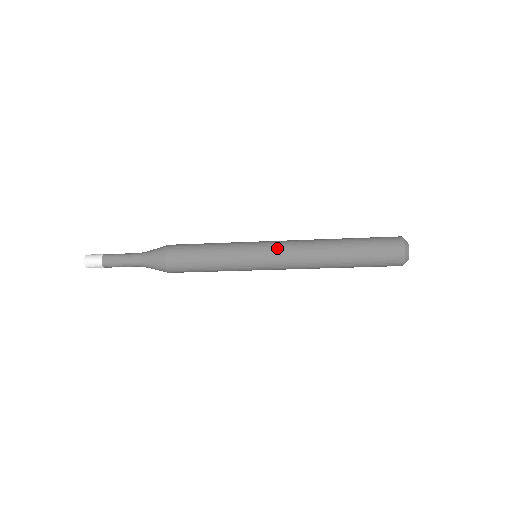
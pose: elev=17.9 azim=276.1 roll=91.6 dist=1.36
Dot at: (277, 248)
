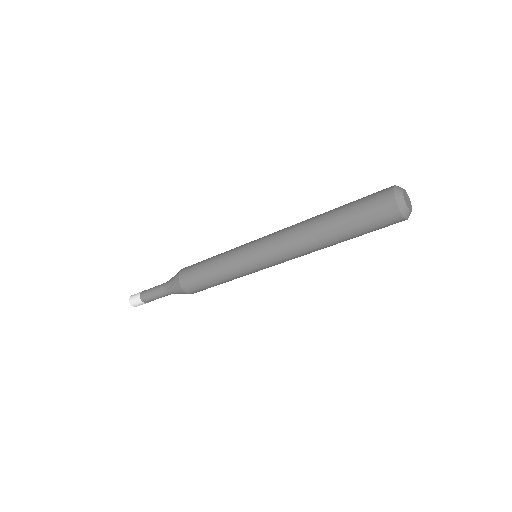
Dot at: (266, 245)
